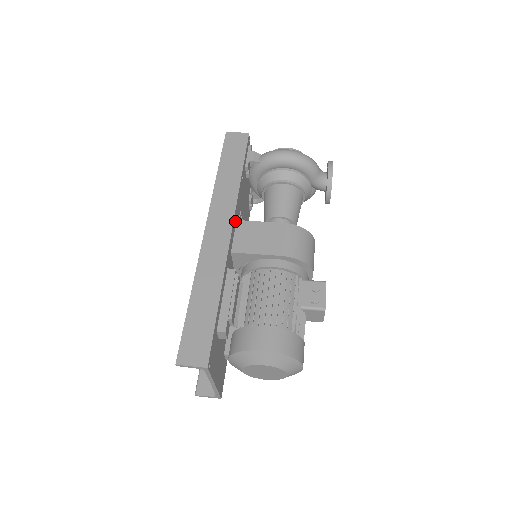
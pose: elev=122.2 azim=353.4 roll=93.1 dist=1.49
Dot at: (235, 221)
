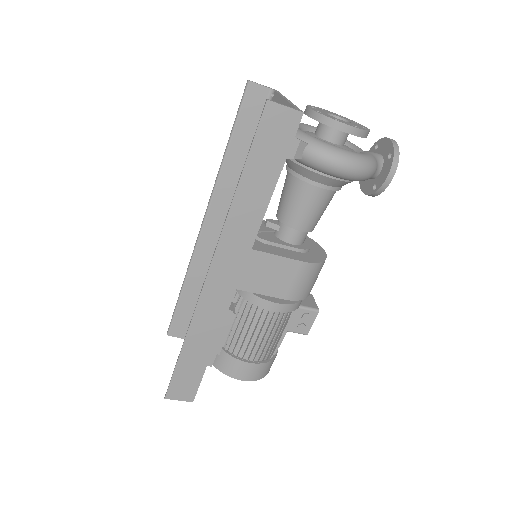
Dot at: occluded
